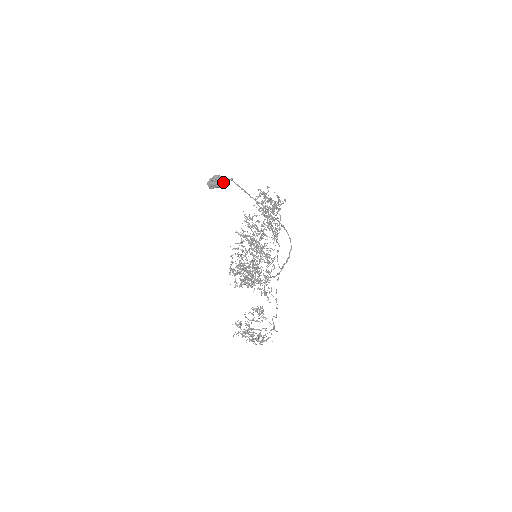
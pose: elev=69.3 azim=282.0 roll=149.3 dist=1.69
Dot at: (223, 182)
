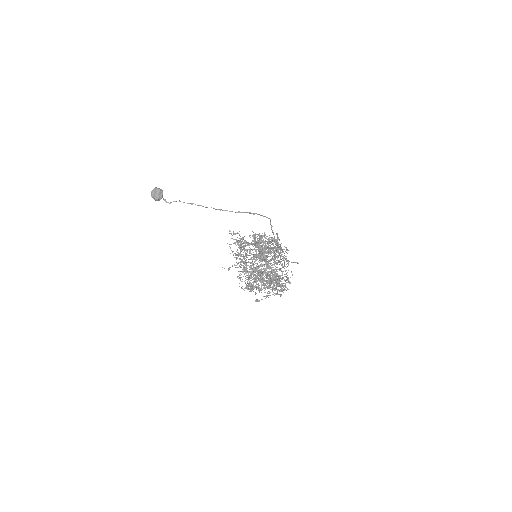
Dot at: (160, 189)
